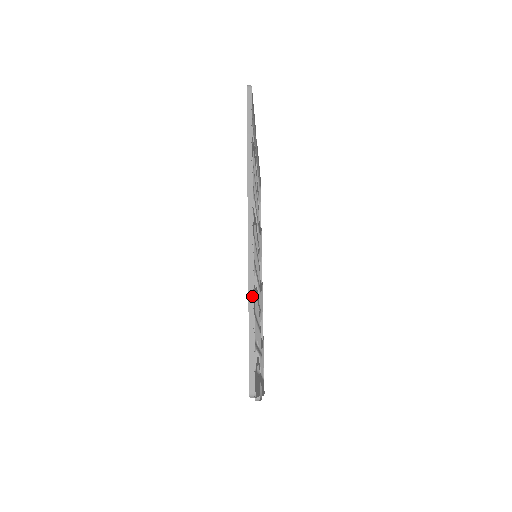
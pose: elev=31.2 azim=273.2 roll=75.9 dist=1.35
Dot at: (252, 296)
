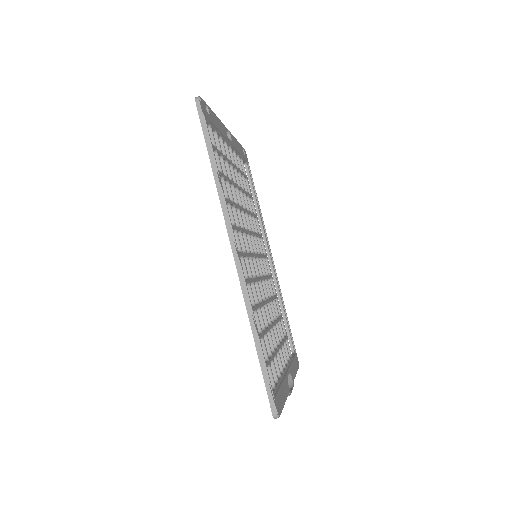
Dot at: (254, 327)
